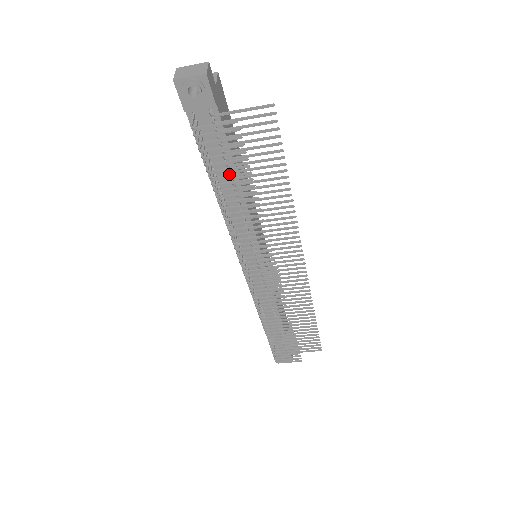
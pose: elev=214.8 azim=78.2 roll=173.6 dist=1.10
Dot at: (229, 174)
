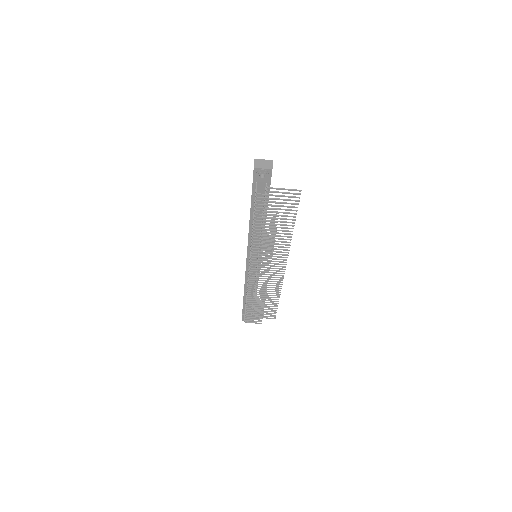
Dot at: occluded
